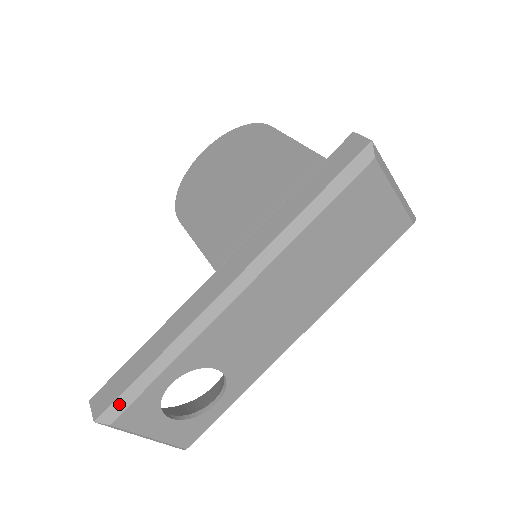
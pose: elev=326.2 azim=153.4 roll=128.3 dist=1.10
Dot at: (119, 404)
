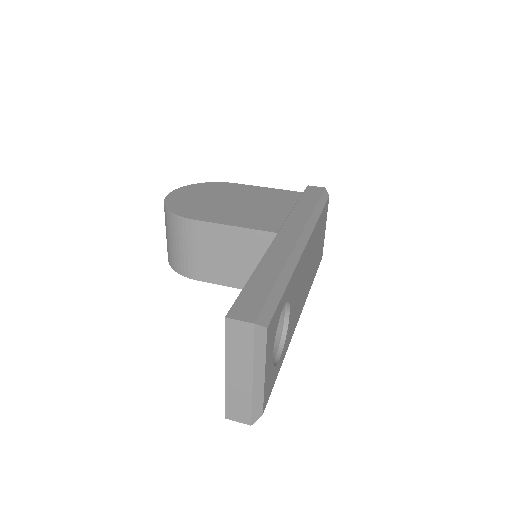
Dot at: (268, 309)
